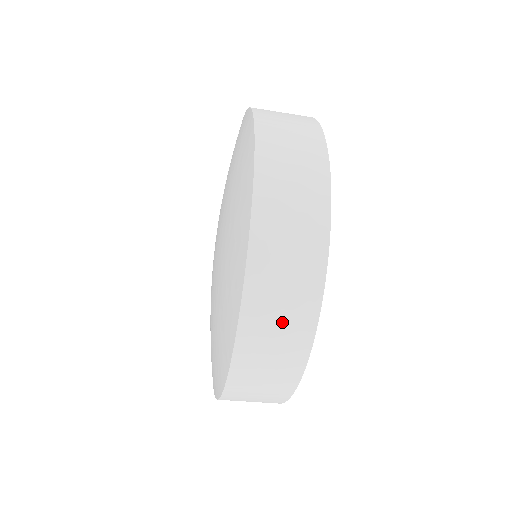
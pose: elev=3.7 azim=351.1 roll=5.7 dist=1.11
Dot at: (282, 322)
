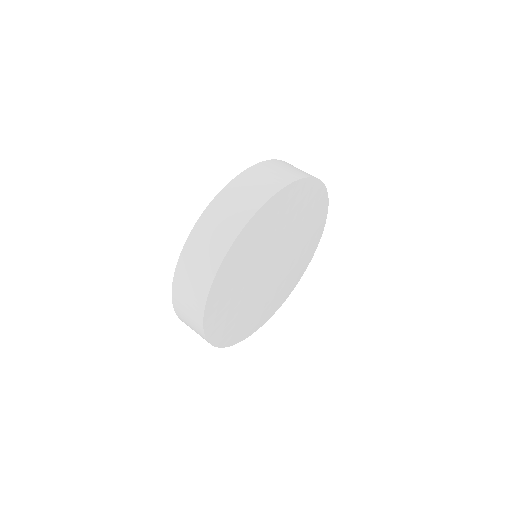
Dot at: (249, 193)
